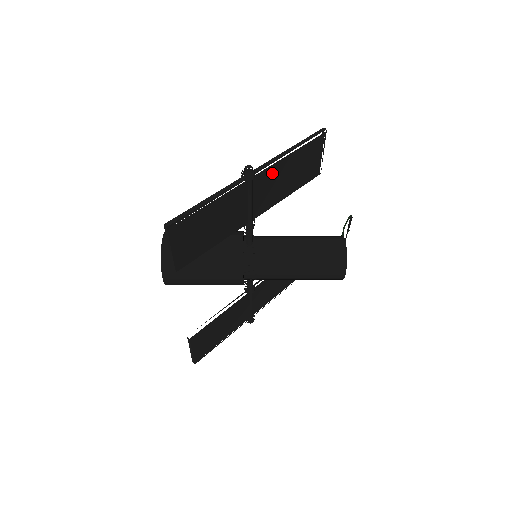
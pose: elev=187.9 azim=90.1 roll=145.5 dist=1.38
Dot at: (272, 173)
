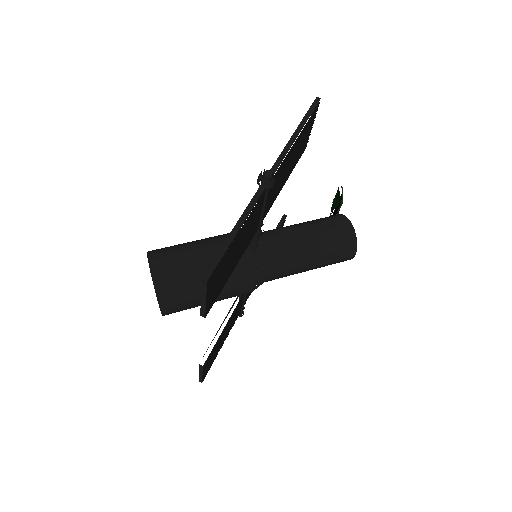
Dot at: (281, 168)
